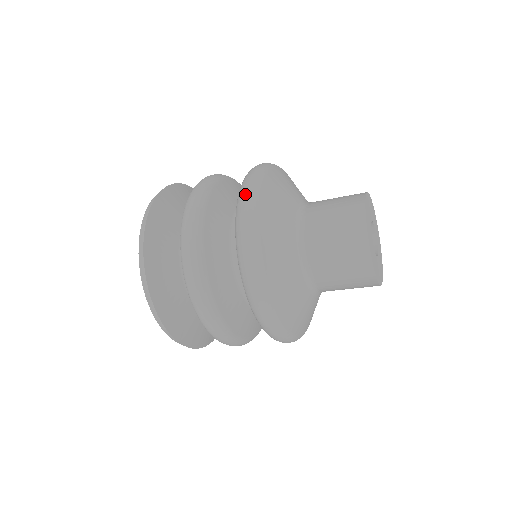
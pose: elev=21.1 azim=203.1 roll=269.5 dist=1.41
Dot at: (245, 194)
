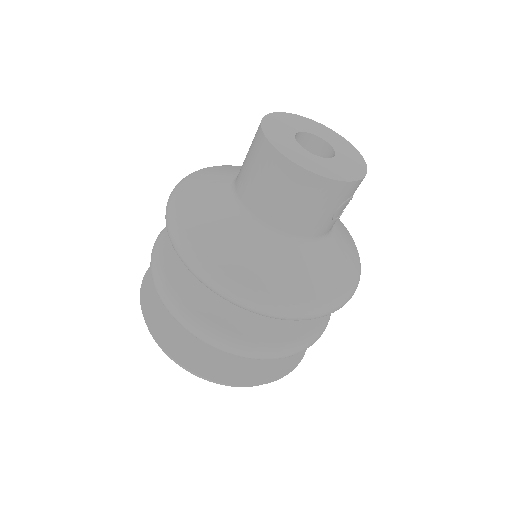
Dot at: occluded
